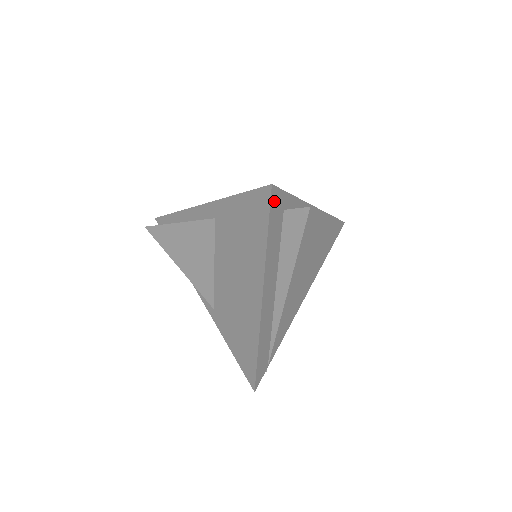
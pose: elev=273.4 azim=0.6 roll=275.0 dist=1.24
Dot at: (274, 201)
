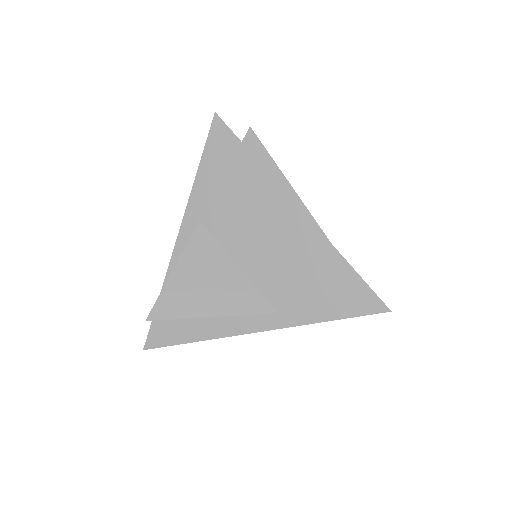
Dot at: (227, 129)
